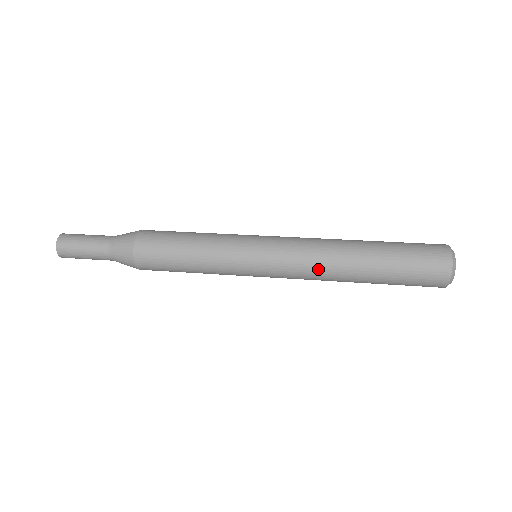
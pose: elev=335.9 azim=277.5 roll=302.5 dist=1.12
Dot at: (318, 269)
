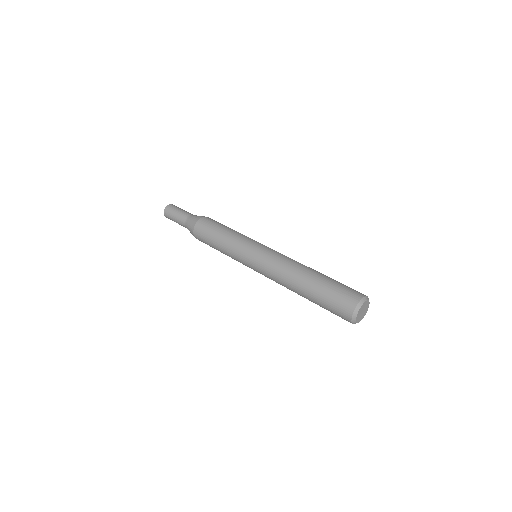
Dot at: (280, 284)
